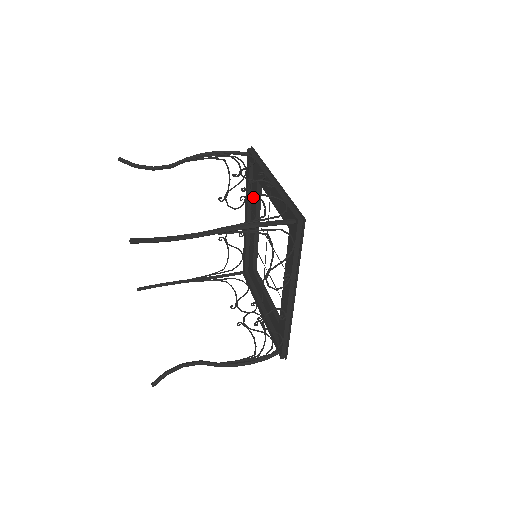
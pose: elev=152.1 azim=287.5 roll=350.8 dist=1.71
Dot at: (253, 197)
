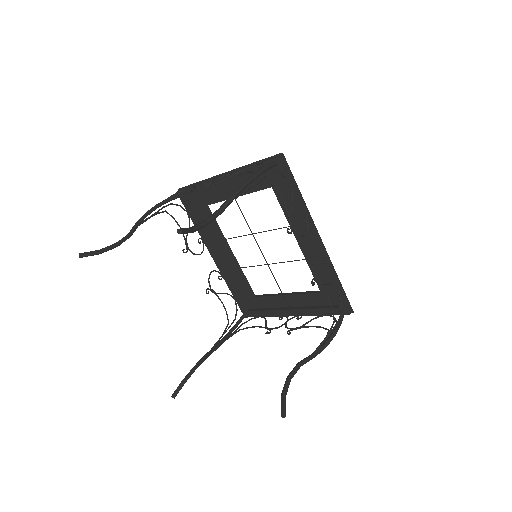
Dot at: (209, 229)
